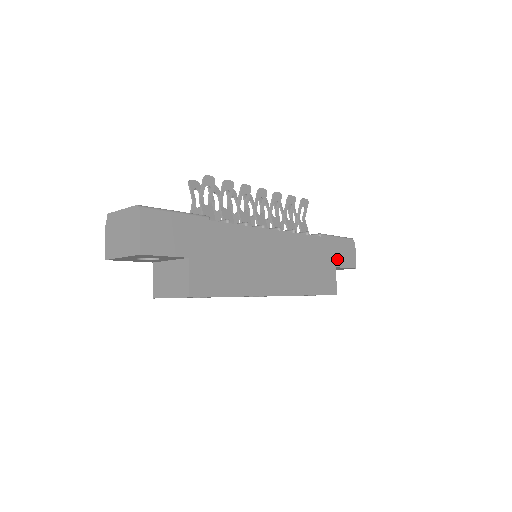
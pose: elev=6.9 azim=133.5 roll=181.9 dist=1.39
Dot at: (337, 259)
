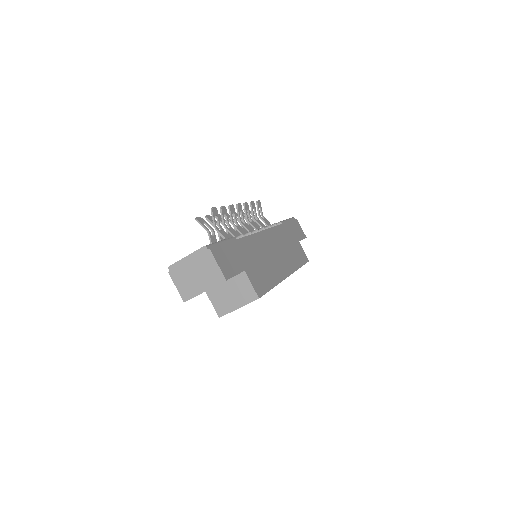
Dot at: (296, 236)
